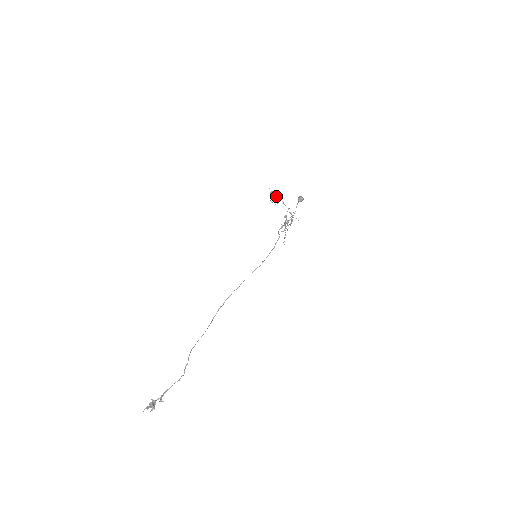
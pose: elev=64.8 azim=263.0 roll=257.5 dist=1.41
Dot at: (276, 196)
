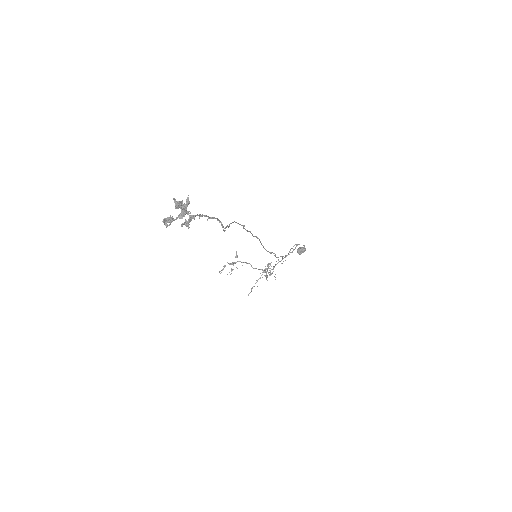
Dot at: occluded
